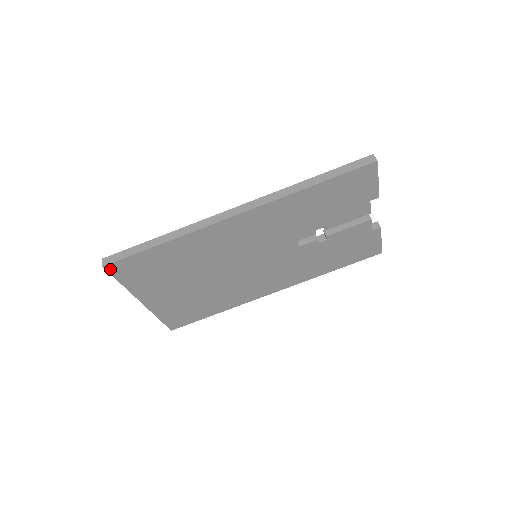
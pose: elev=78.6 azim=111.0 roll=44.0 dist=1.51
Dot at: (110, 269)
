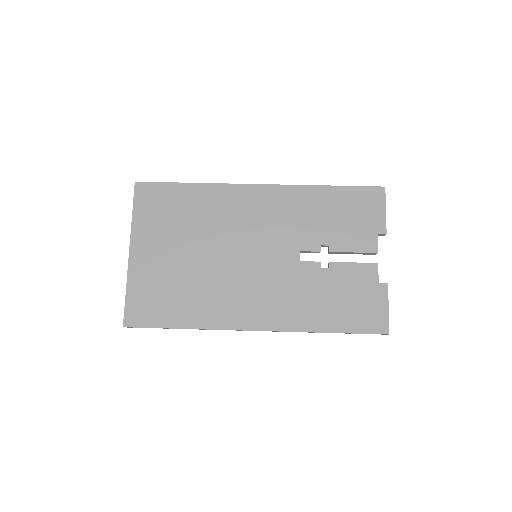
Dot at: (138, 189)
